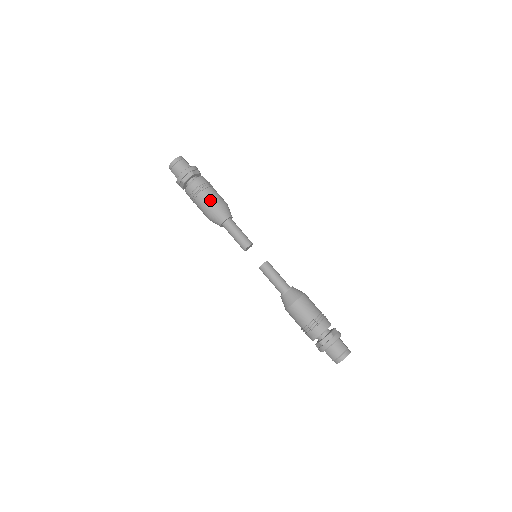
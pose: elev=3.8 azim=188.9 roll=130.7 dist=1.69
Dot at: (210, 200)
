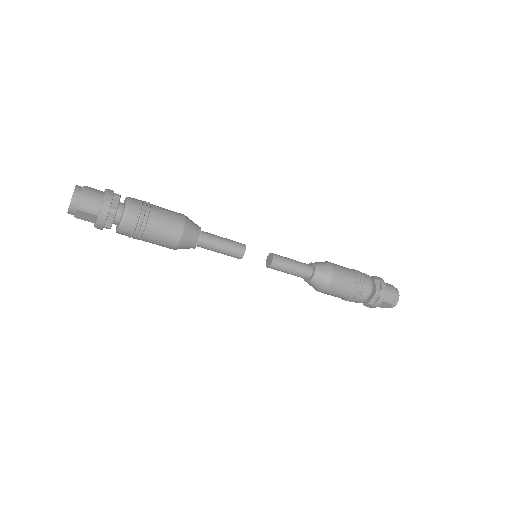
Dot at: (169, 215)
